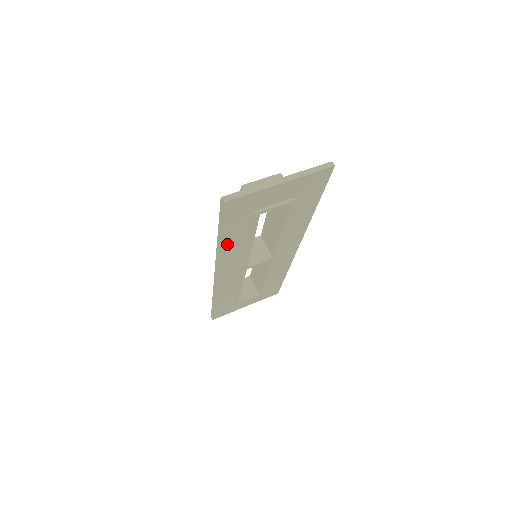
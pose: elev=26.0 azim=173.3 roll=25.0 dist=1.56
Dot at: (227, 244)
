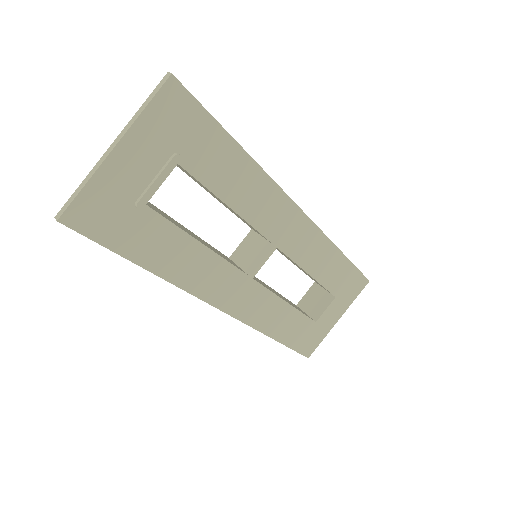
Dot at: (164, 266)
